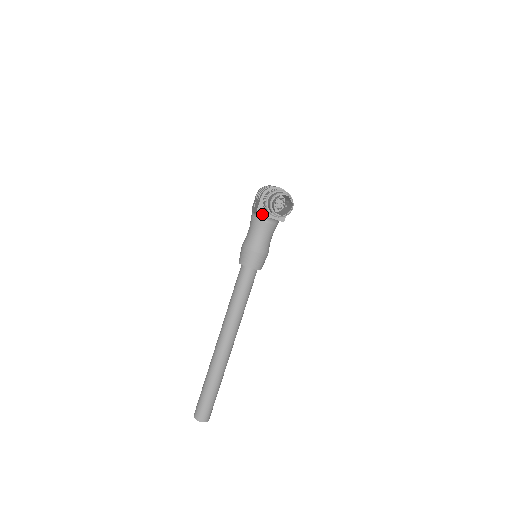
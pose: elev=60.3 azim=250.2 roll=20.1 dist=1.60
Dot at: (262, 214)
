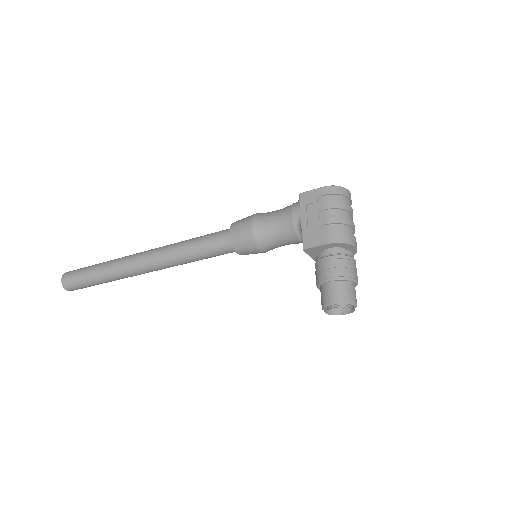
Dot at: (308, 252)
